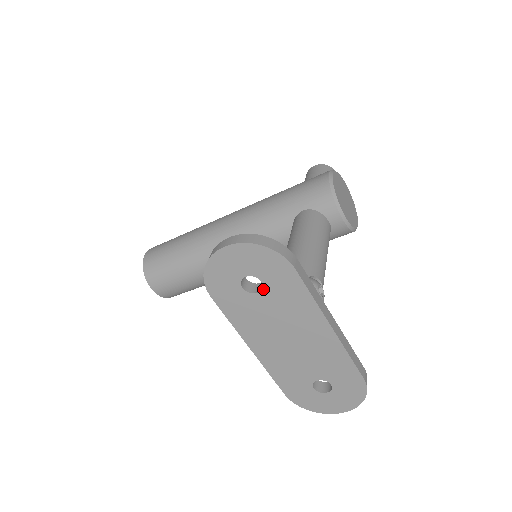
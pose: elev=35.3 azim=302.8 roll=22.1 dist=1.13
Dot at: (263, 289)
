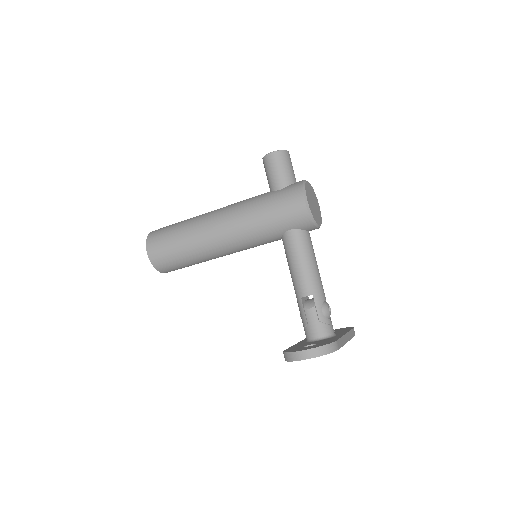
Dot at: occluded
